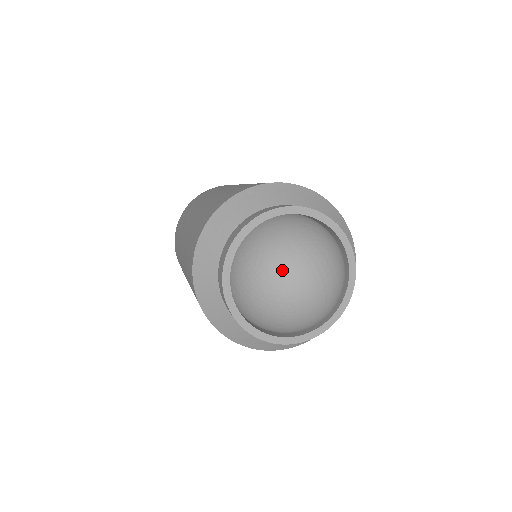
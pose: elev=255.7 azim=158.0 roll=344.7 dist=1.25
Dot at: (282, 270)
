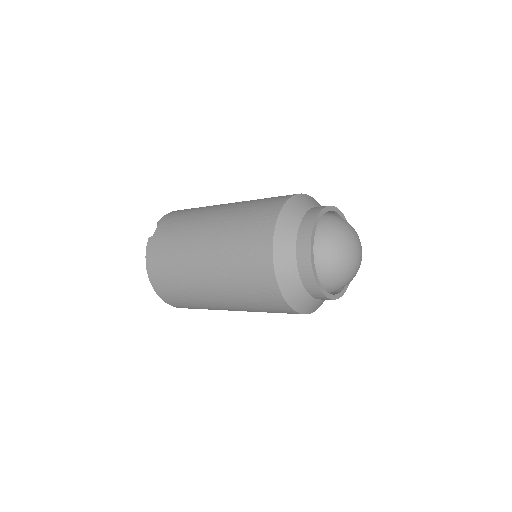
Dot at: (355, 234)
